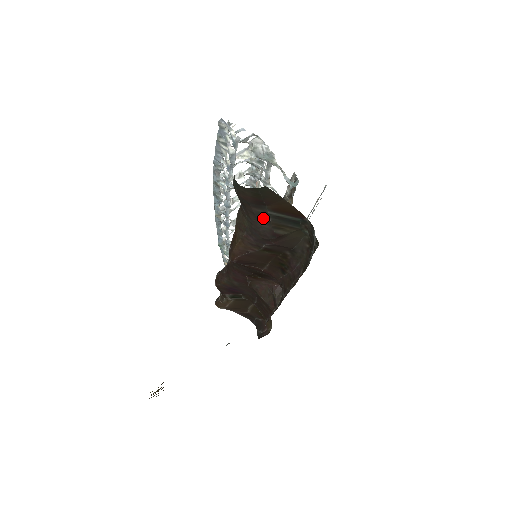
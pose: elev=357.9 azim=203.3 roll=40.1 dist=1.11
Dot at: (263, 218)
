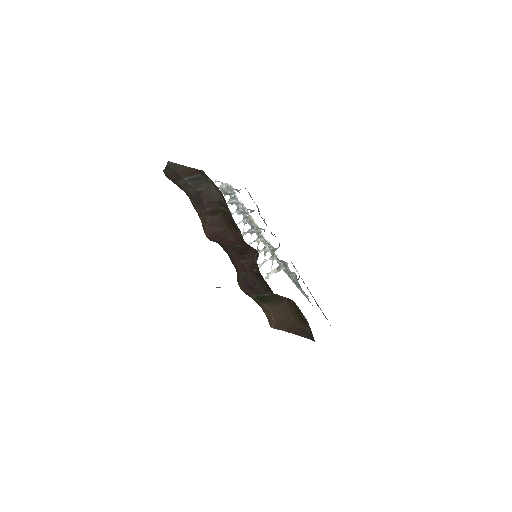
Dot at: (187, 186)
